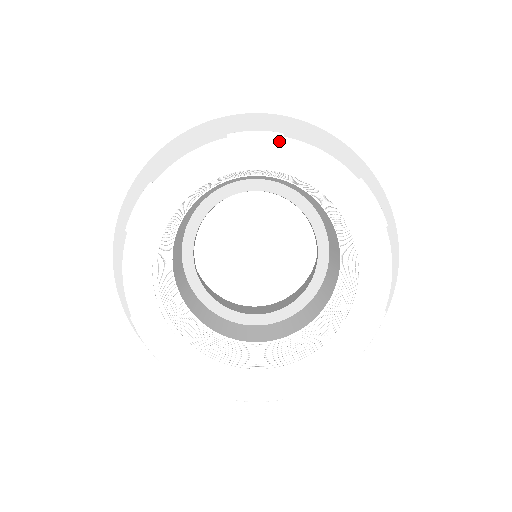
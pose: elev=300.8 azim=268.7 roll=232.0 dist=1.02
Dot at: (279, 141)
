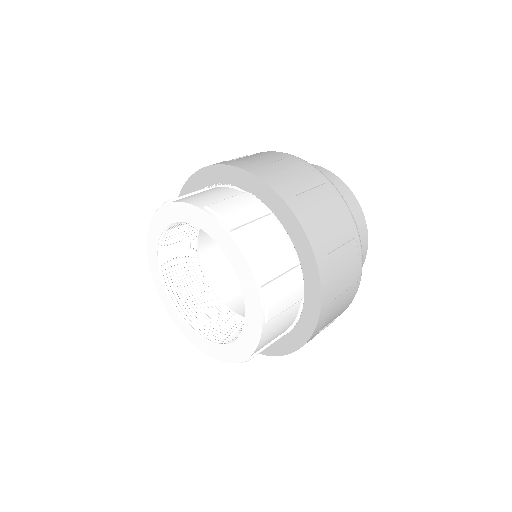
Dot at: (225, 233)
